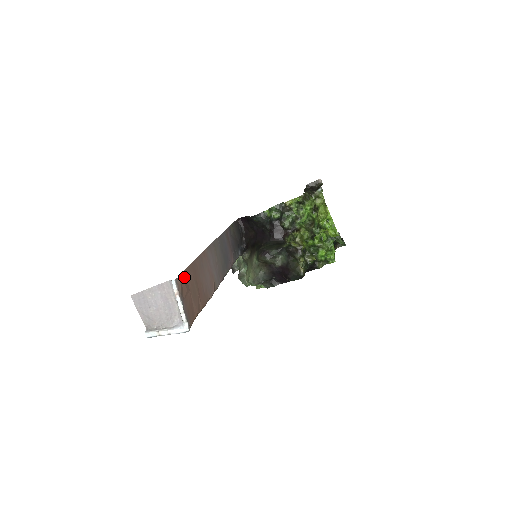
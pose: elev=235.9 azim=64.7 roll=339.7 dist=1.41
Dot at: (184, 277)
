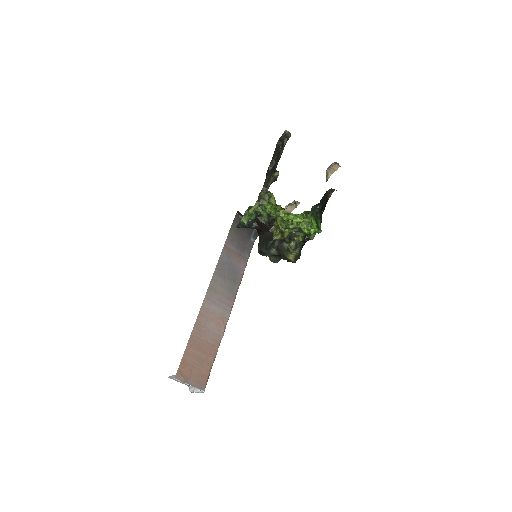
Dot at: (183, 364)
